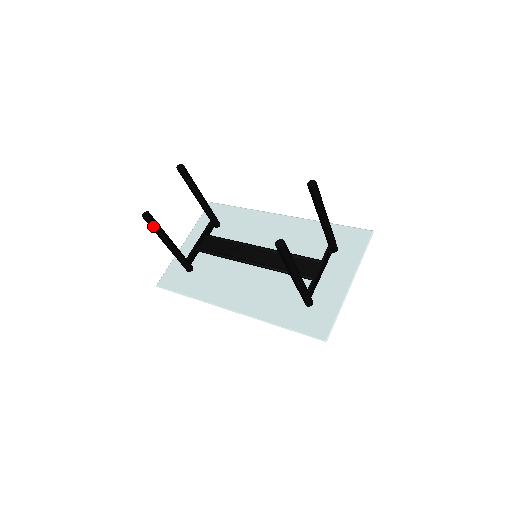
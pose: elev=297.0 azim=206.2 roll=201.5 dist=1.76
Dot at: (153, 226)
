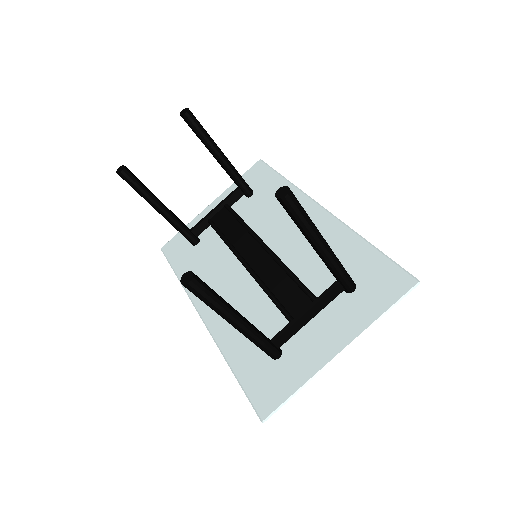
Dot at: (131, 185)
